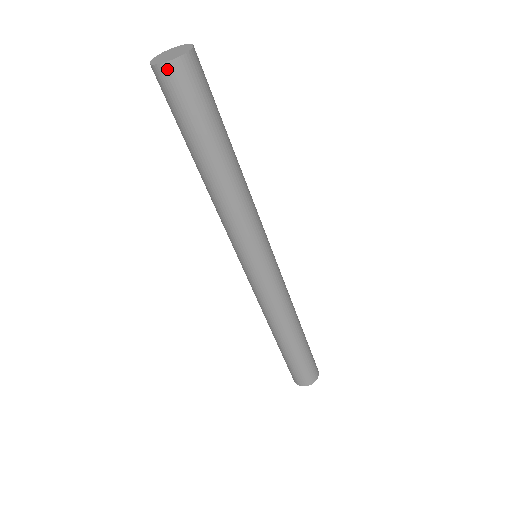
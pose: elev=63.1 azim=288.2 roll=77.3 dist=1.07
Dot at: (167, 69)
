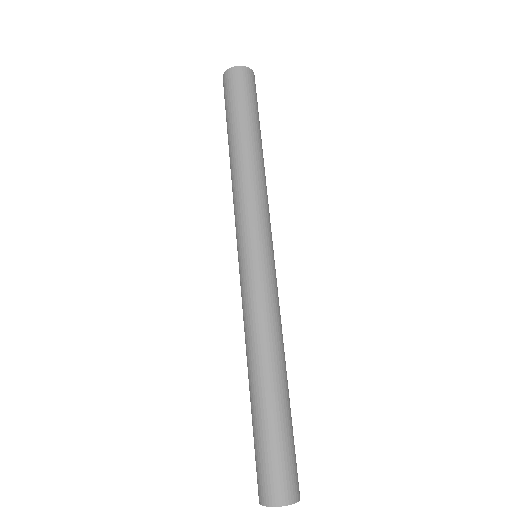
Dot at: (233, 71)
